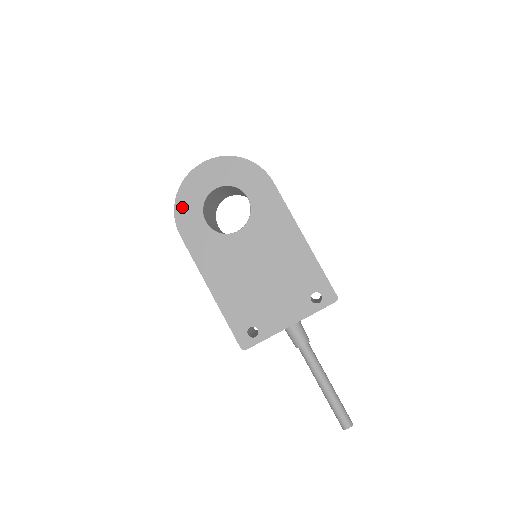
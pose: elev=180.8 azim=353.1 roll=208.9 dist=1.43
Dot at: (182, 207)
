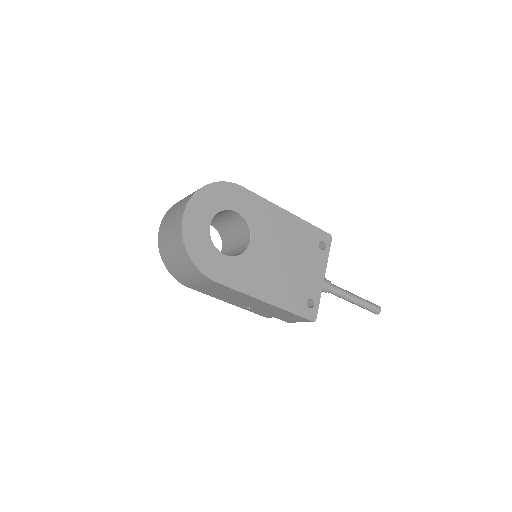
Dot at: (199, 259)
